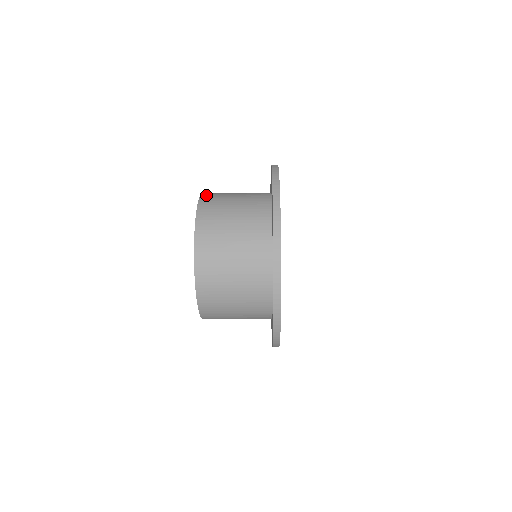
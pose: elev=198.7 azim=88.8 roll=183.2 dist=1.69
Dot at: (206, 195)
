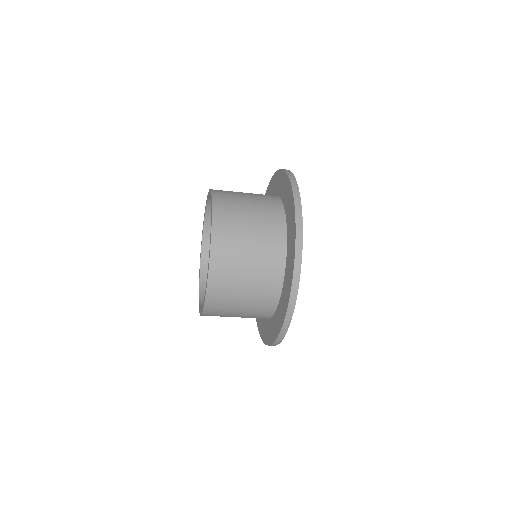
Dot at: (218, 196)
